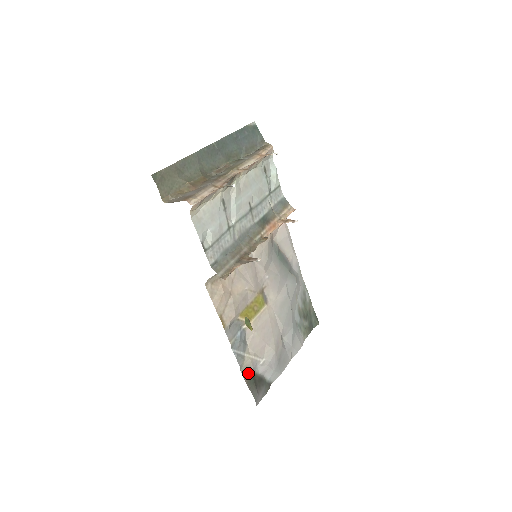
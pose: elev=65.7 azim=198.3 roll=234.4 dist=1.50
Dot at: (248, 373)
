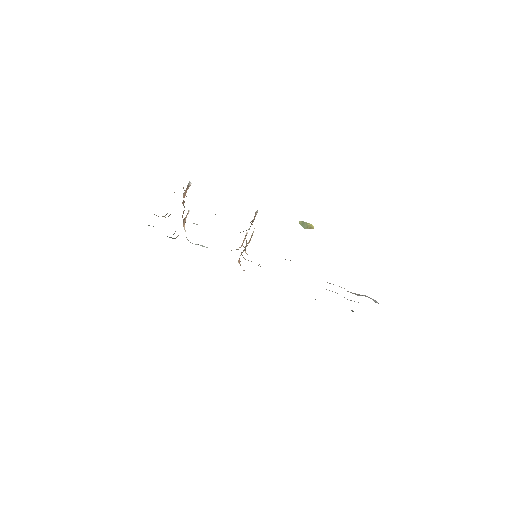
Dot at: occluded
